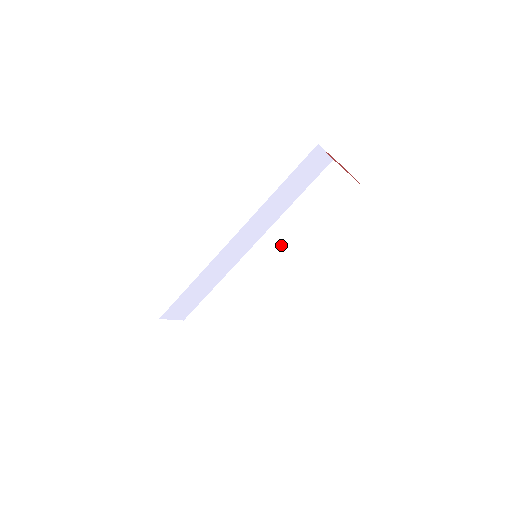
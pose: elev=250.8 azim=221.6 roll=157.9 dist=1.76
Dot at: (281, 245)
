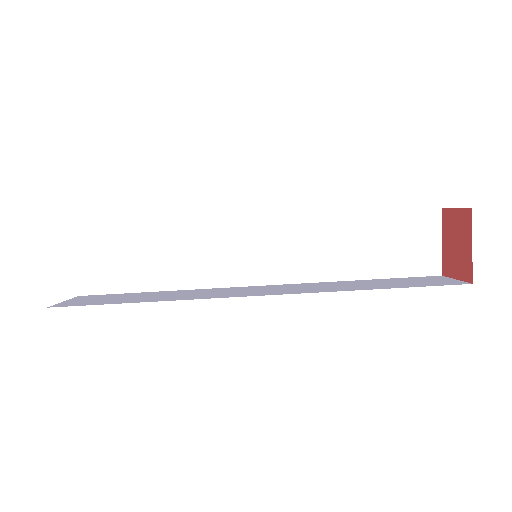
Dot at: (291, 253)
